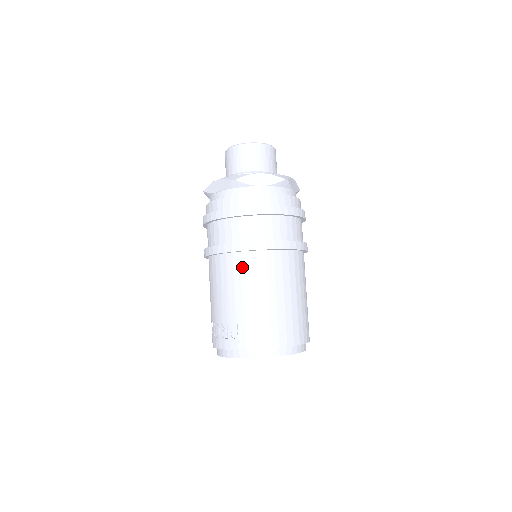
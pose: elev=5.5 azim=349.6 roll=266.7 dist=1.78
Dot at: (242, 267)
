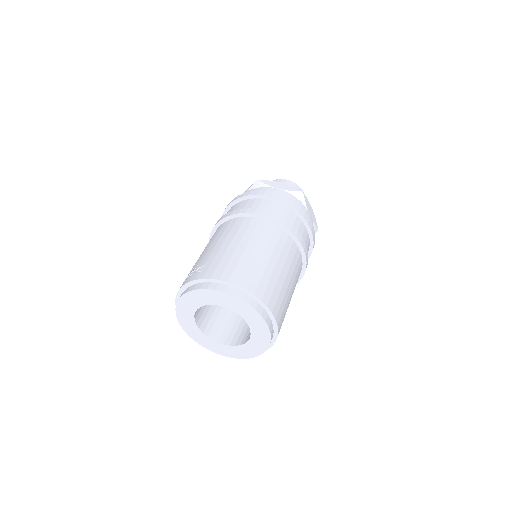
Dot at: (234, 226)
